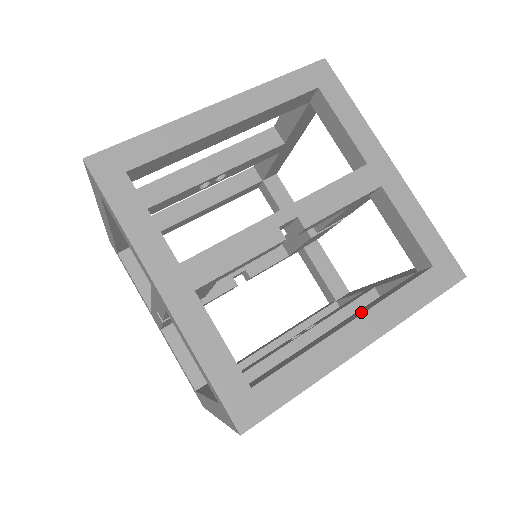
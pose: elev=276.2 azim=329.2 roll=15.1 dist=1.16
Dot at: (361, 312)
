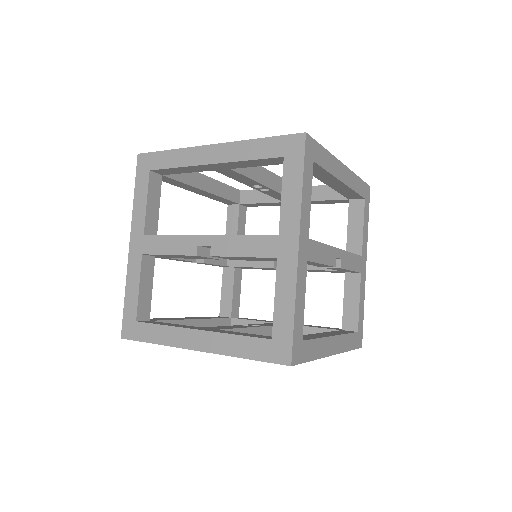
Dot at: (334, 334)
